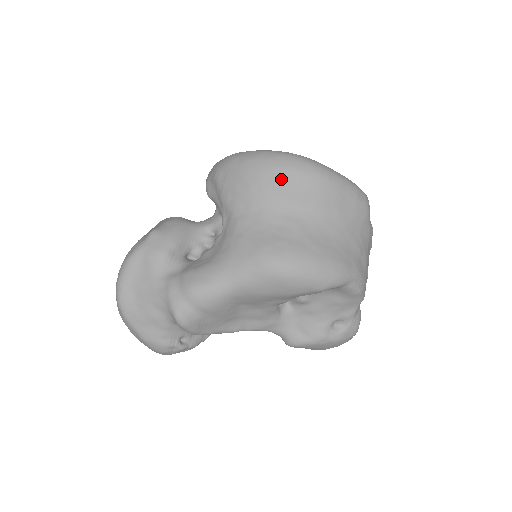
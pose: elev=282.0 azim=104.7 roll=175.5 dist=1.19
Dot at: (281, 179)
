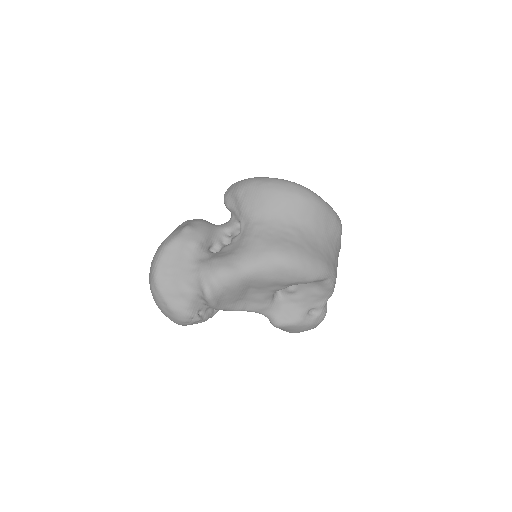
Dot at: (289, 199)
